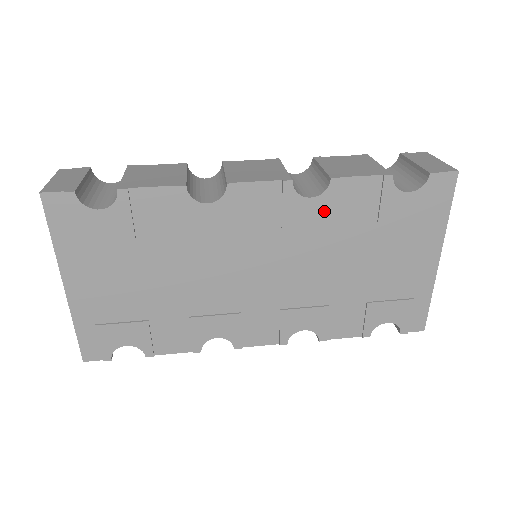
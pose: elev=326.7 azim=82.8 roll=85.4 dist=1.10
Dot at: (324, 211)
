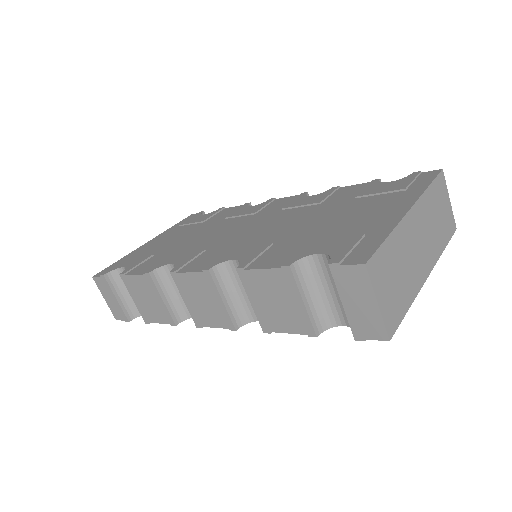
Dot at: (317, 199)
